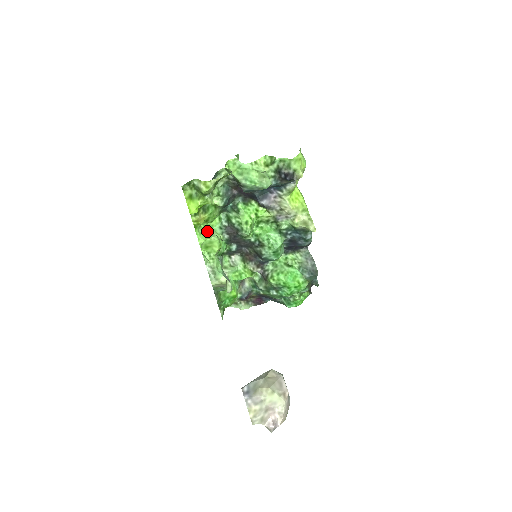
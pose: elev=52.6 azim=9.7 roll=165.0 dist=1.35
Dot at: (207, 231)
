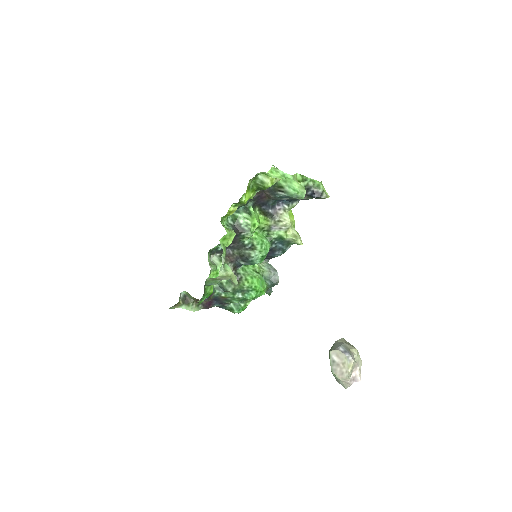
Dot at: occluded
